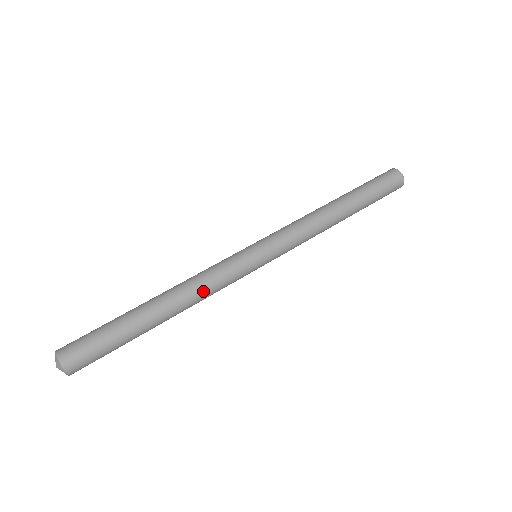
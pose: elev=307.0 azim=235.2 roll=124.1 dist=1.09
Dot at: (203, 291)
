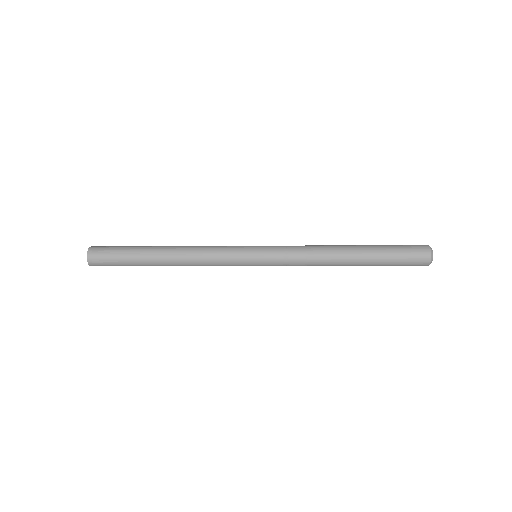
Dot at: (198, 251)
